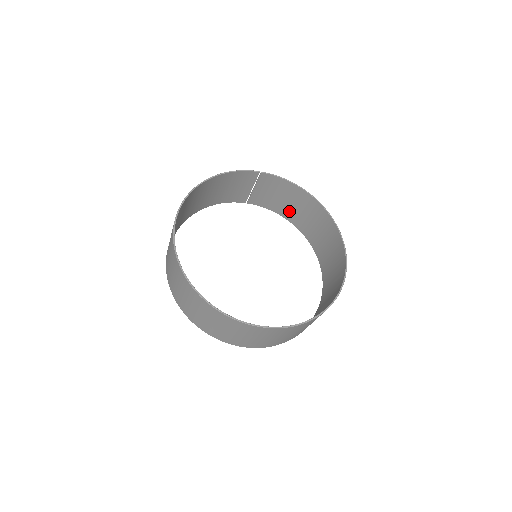
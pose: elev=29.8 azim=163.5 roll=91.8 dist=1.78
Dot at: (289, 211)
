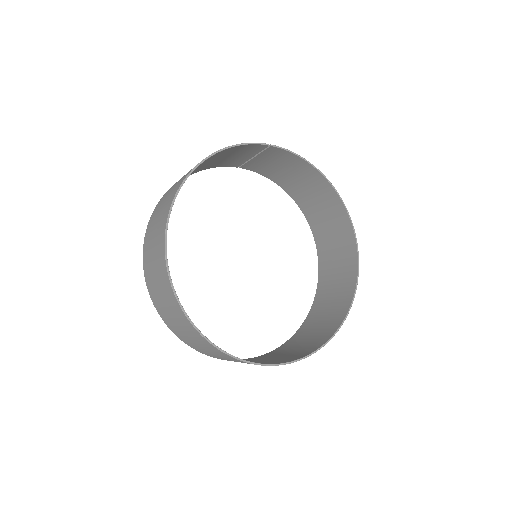
Dot at: (290, 184)
